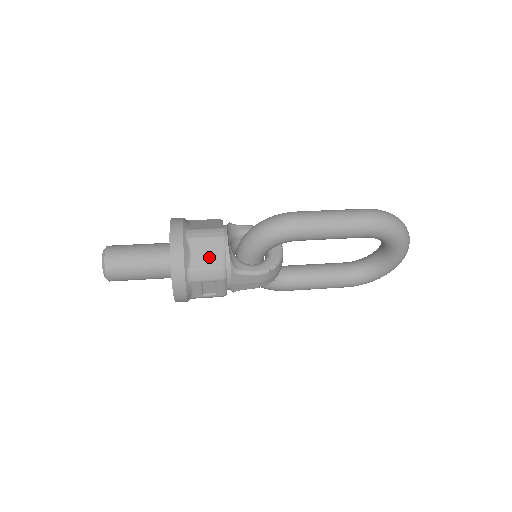
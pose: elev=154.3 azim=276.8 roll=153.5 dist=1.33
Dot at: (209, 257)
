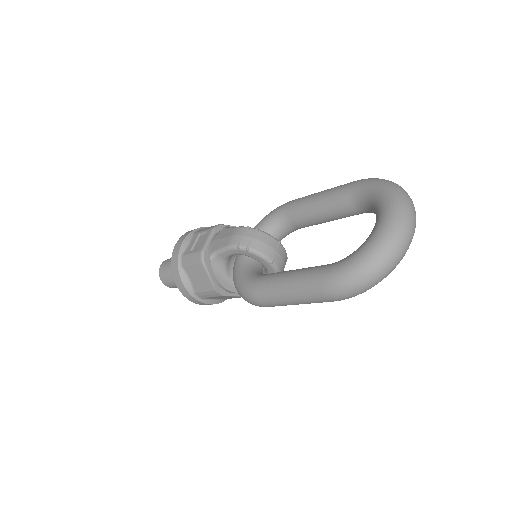
Dot at: occluded
